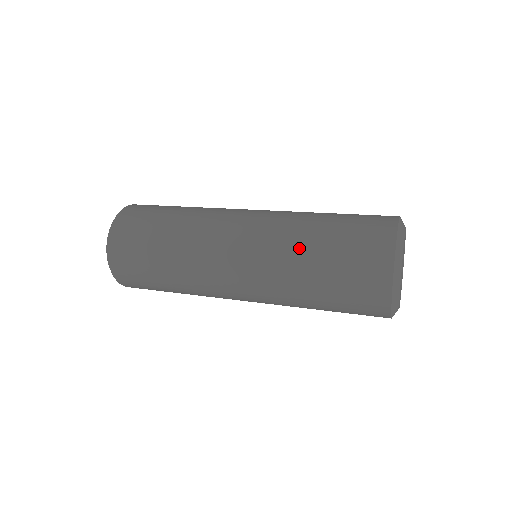
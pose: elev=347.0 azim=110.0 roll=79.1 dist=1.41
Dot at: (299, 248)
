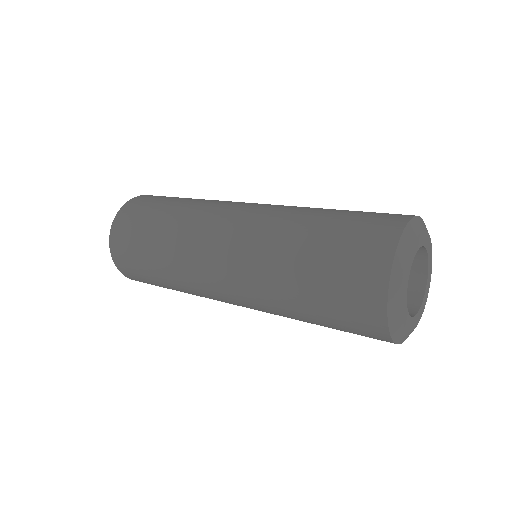
Dot at: (283, 256)
